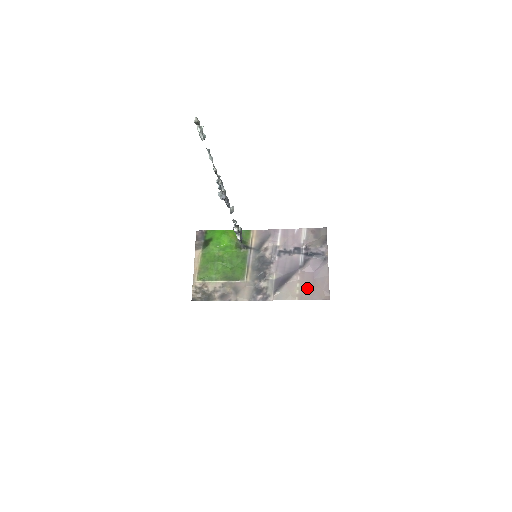
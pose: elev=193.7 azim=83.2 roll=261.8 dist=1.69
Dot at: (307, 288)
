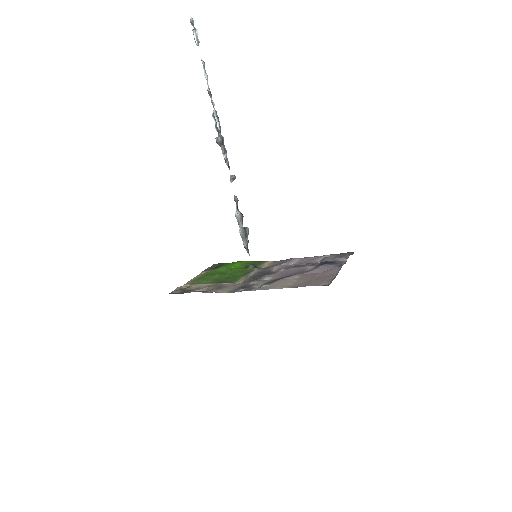
Dot at: (304, 281)
